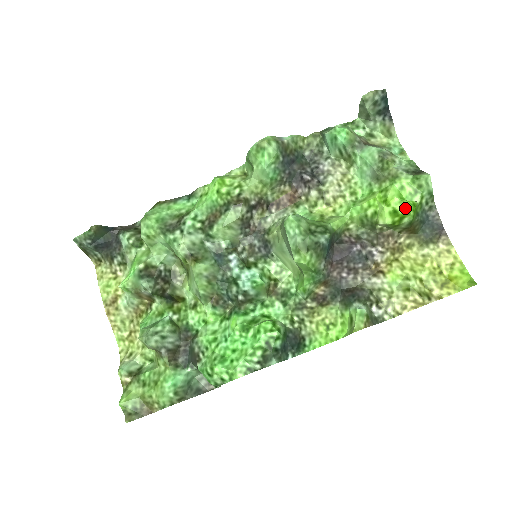
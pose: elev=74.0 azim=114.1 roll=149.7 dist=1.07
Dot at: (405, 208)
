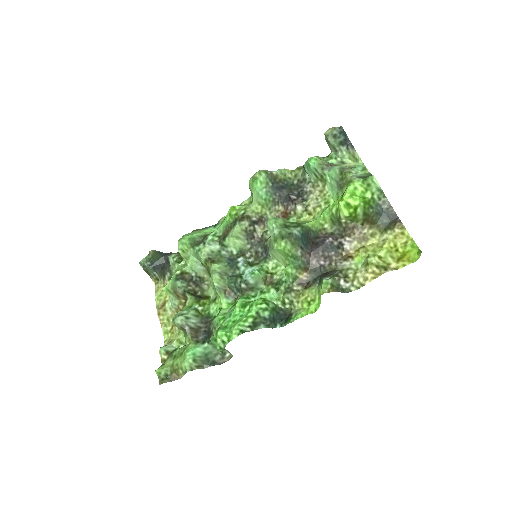
Dot at: (355, 200)
